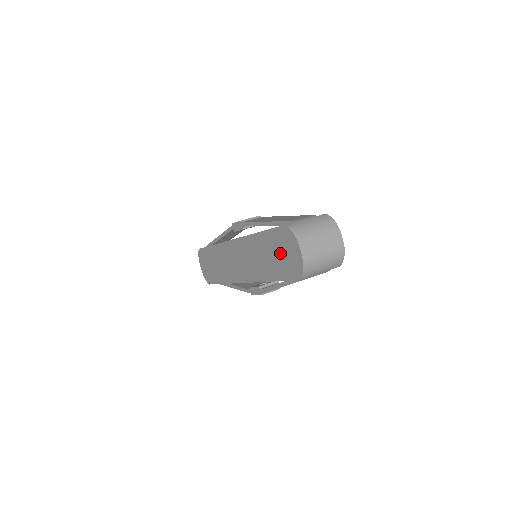
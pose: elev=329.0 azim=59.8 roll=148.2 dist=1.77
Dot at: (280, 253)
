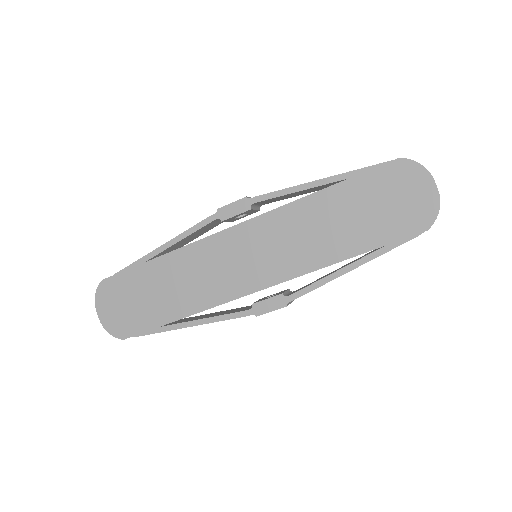
Dot at: (381, 204)
